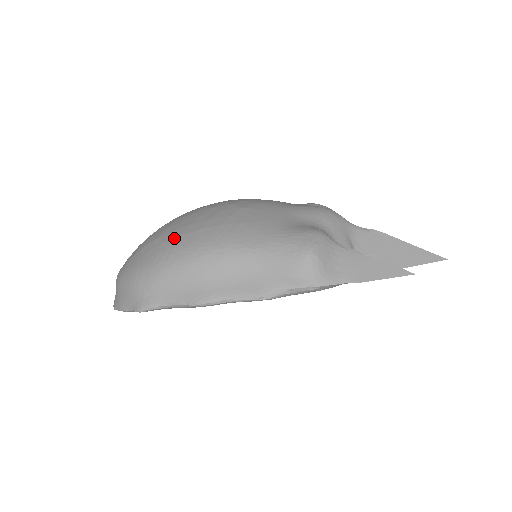
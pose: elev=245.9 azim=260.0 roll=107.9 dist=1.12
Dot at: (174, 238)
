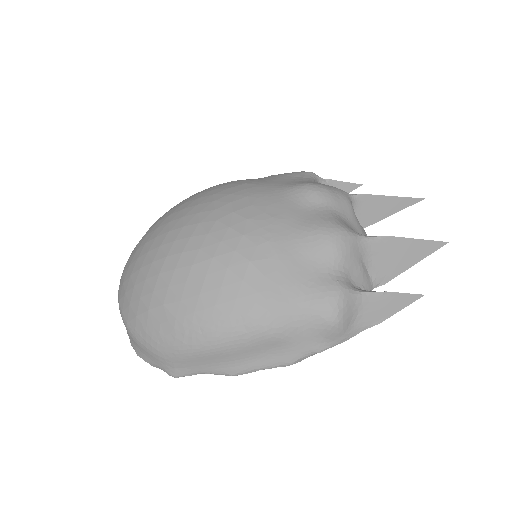
Dot at: (188, 315)
